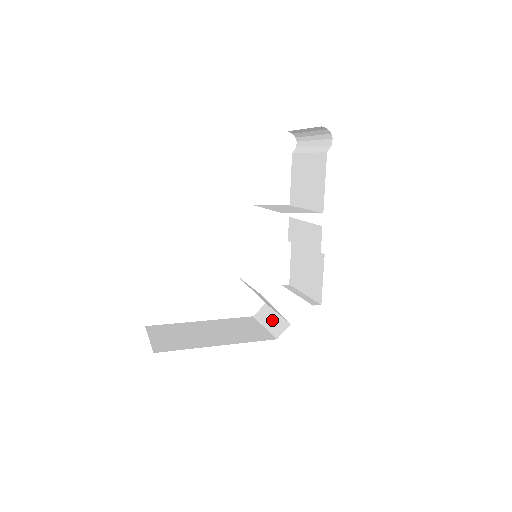
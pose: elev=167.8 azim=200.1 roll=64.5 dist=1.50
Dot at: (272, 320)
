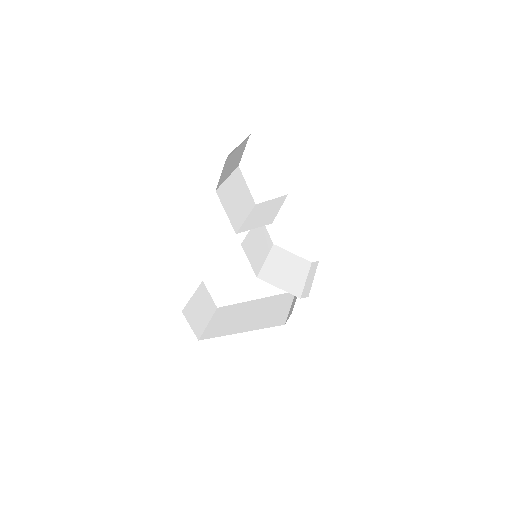
Dot at: occluded
